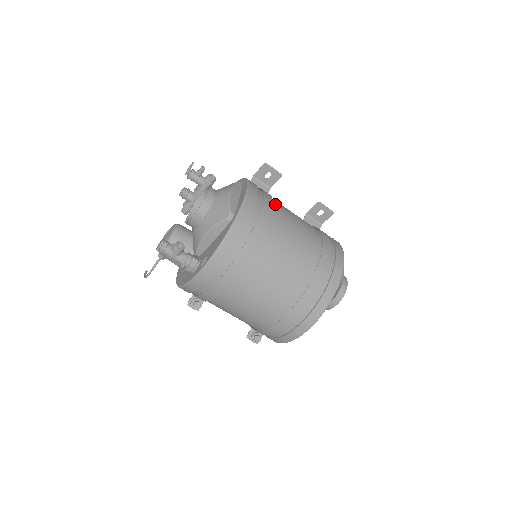
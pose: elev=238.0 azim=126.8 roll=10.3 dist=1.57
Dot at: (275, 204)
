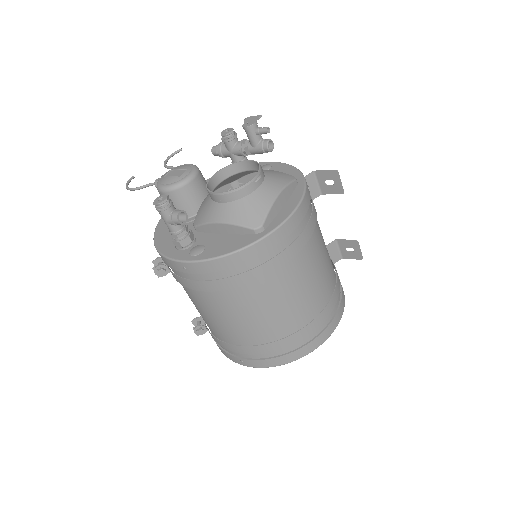
Dot at: (314, 232)
